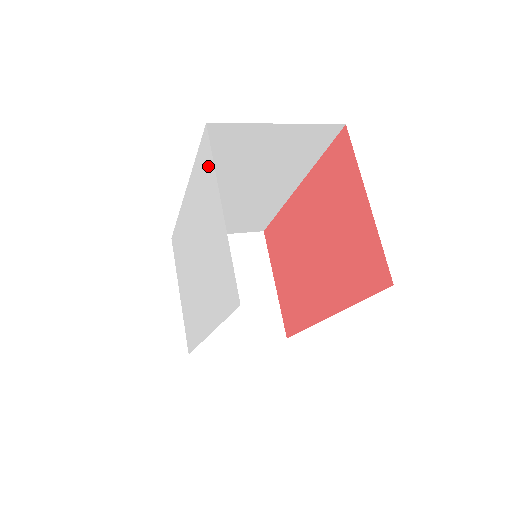
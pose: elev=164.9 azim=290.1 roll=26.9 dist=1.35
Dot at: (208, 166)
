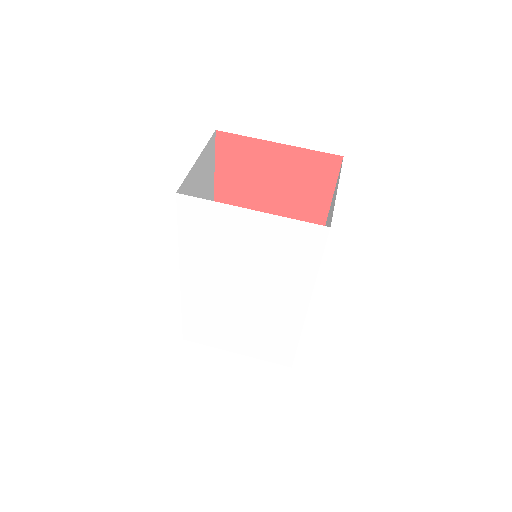
Dot at: (205, 213)
